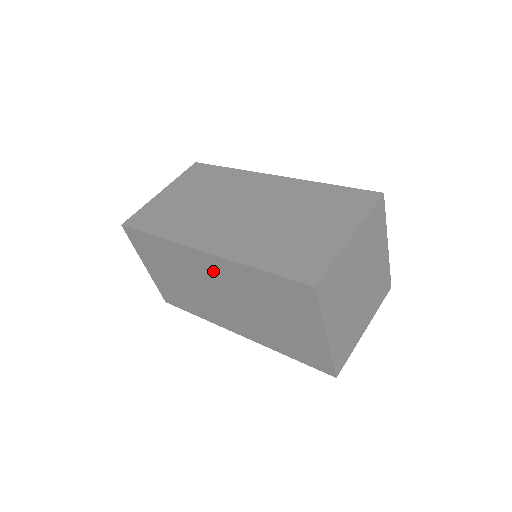
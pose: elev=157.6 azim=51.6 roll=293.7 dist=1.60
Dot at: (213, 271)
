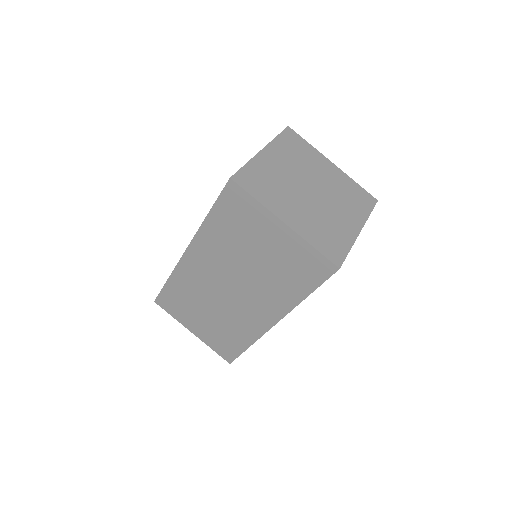
Dot at: occluded
